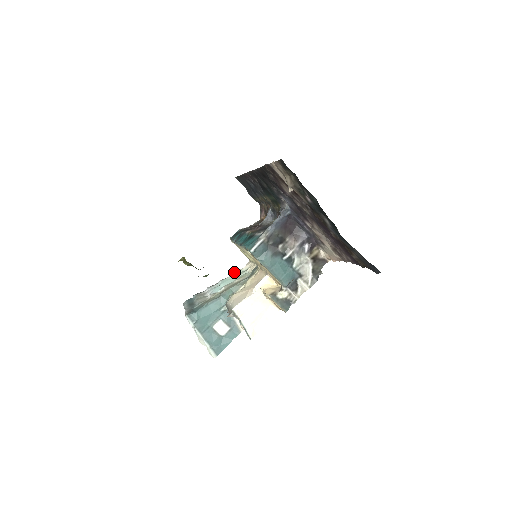
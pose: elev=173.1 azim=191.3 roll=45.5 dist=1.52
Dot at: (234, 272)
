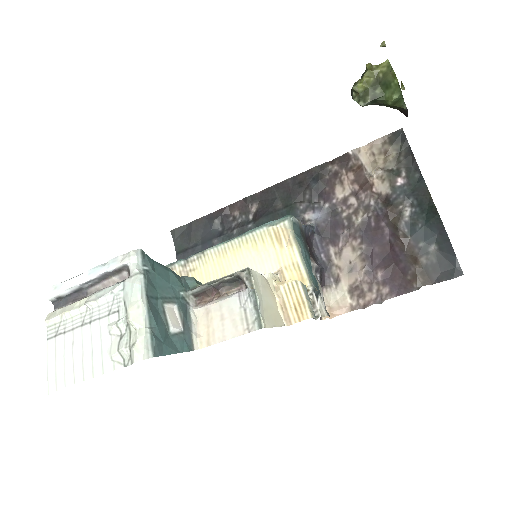
Dot at: occluded
